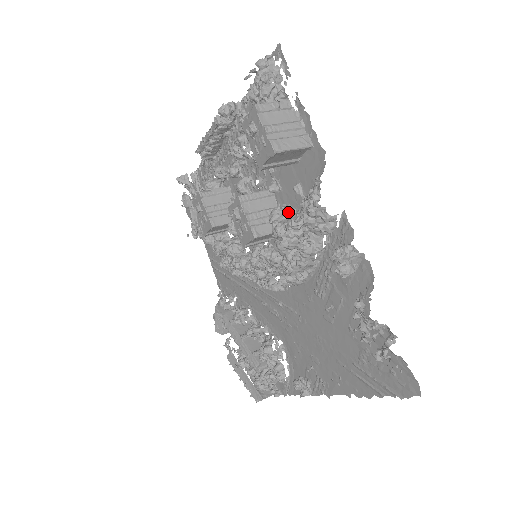
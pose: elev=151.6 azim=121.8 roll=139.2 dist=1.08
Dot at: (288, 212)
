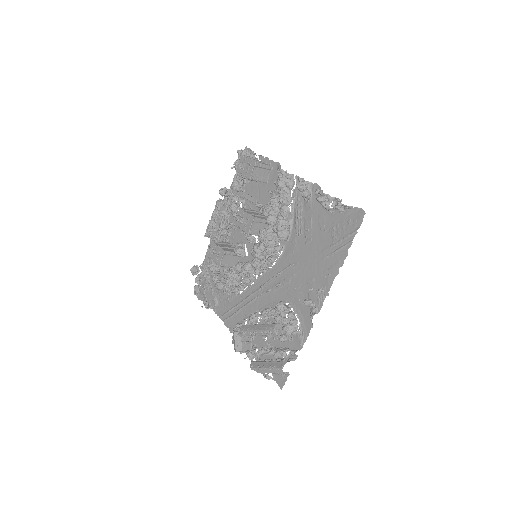
Dot at: occluded
